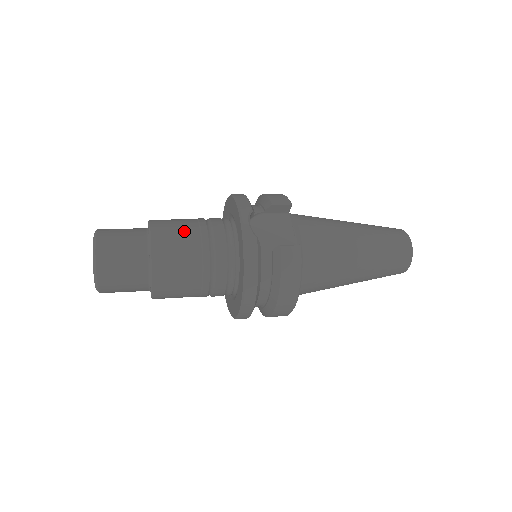
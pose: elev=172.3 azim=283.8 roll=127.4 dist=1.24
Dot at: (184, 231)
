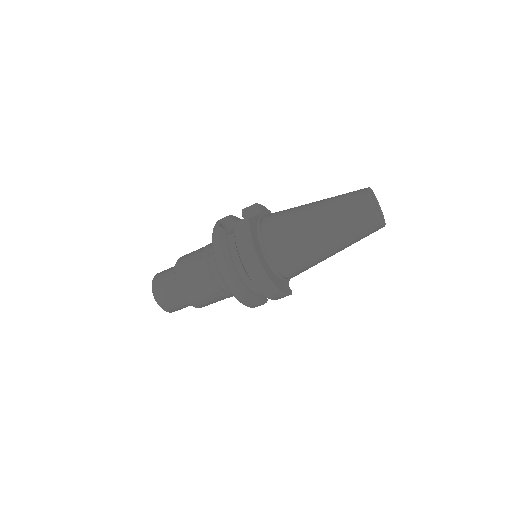
Dot at: (197, 250)
